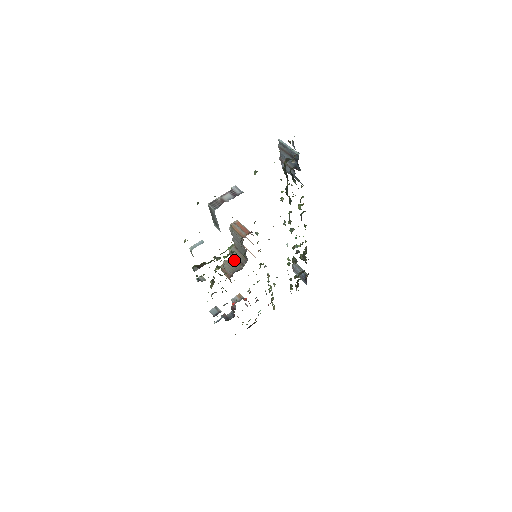
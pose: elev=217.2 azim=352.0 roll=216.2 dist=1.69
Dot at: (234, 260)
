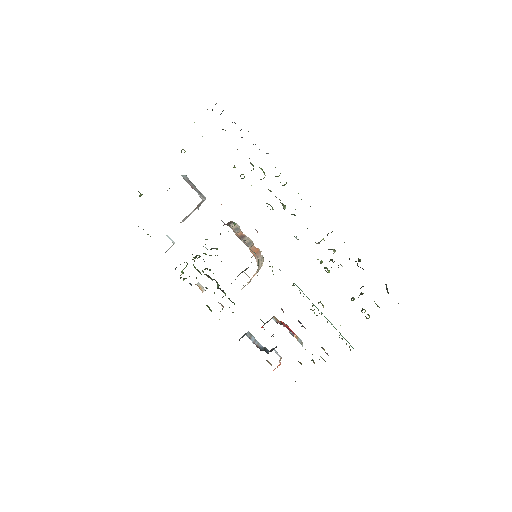
Dot at: (245, 269)
